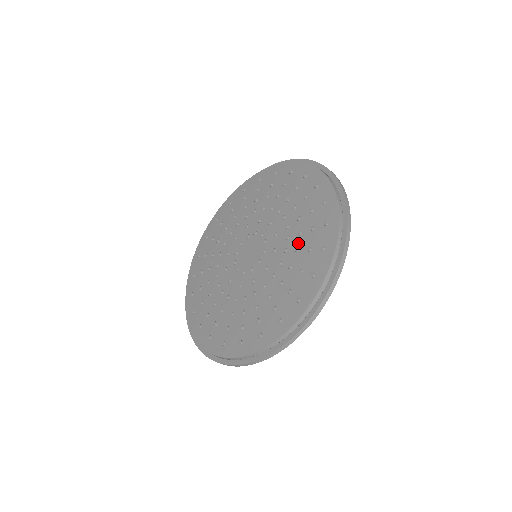
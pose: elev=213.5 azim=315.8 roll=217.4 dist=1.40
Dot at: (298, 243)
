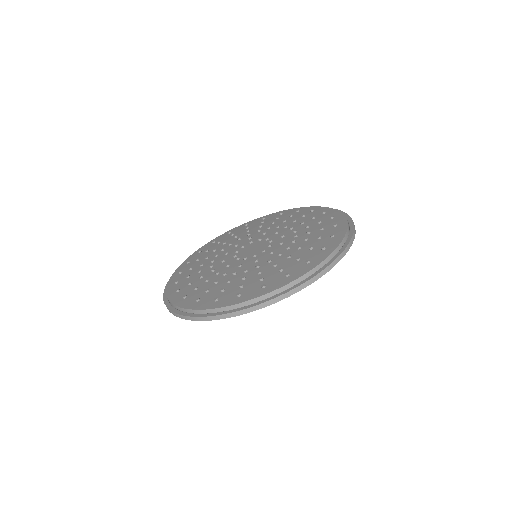
Dot at: (305, 225)
